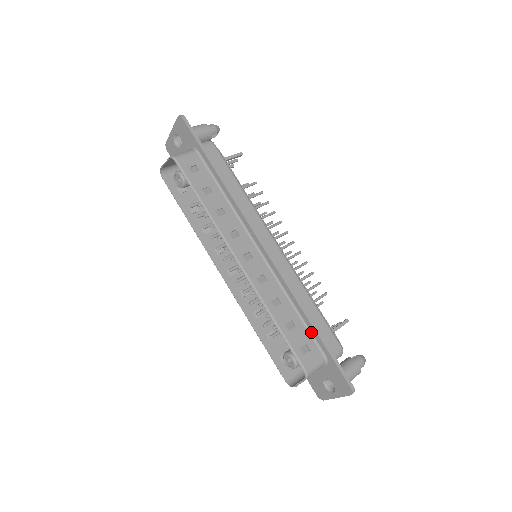
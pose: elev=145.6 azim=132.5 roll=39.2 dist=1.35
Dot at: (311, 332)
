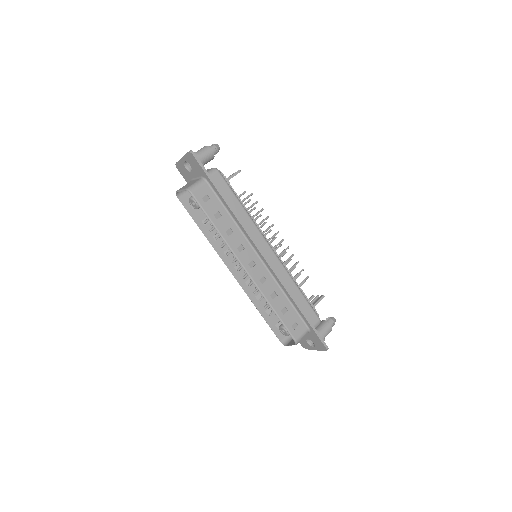
Dot at: (299, 313)
